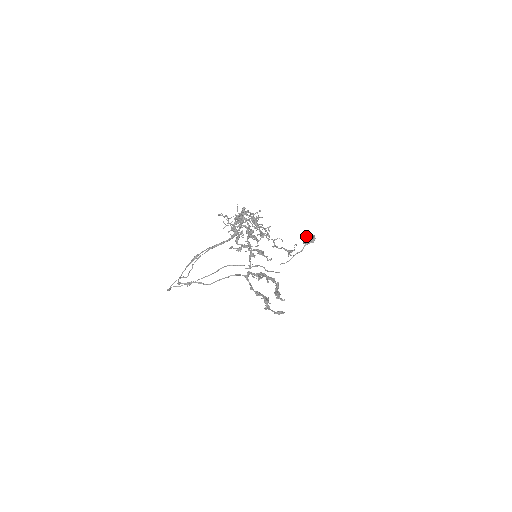
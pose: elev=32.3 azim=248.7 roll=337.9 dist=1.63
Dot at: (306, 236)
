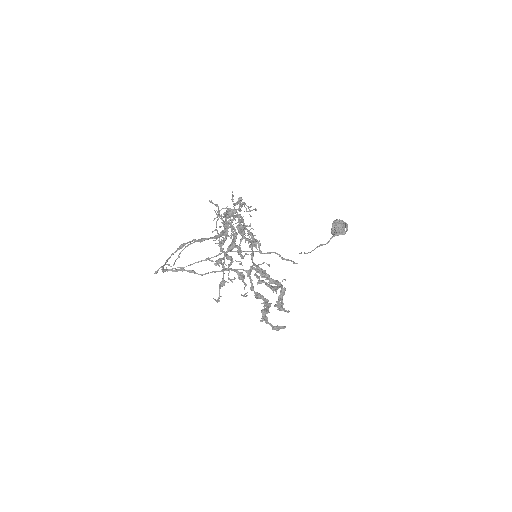
Dot at: (336, 225)
